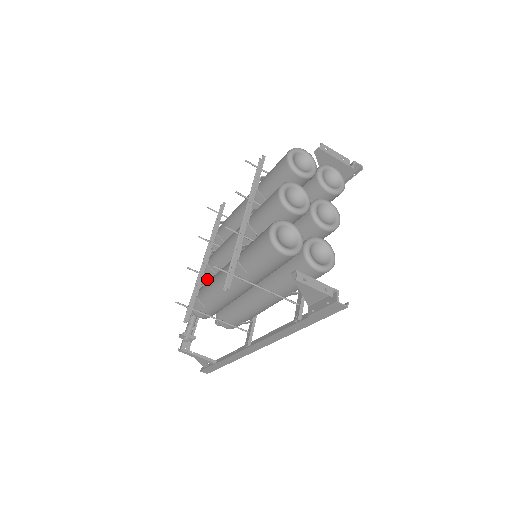
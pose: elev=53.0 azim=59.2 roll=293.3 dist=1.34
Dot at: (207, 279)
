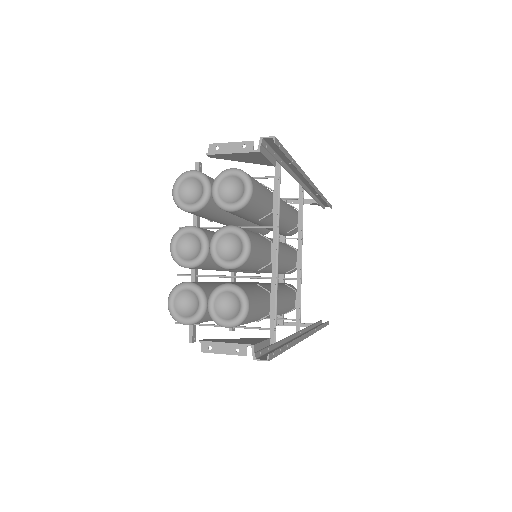
Dot at: occluded
